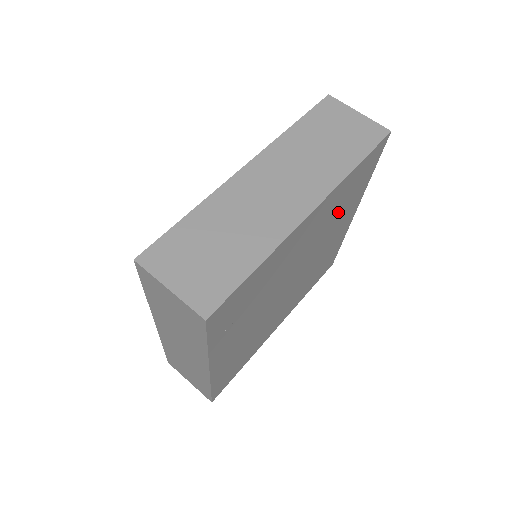
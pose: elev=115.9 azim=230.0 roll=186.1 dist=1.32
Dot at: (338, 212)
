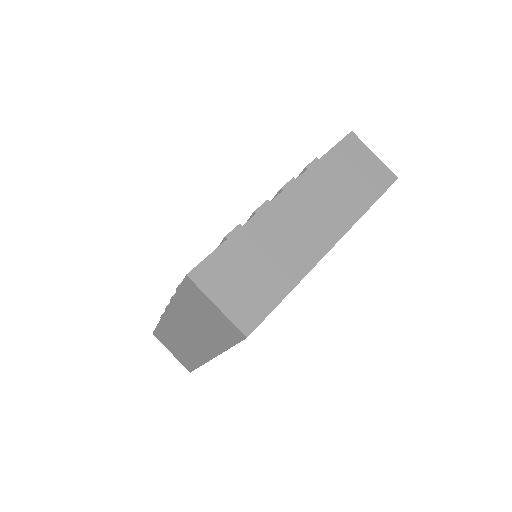
Dot at: occluded
